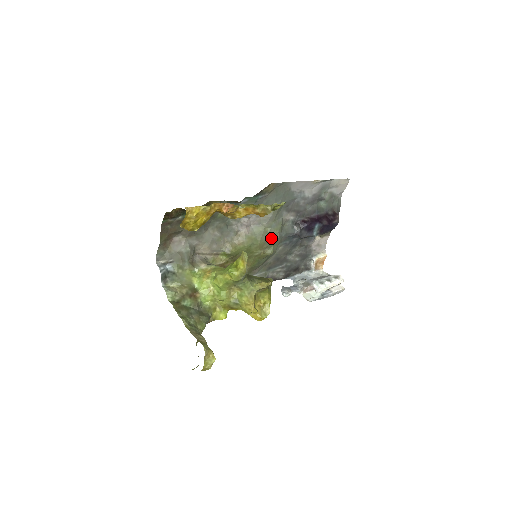
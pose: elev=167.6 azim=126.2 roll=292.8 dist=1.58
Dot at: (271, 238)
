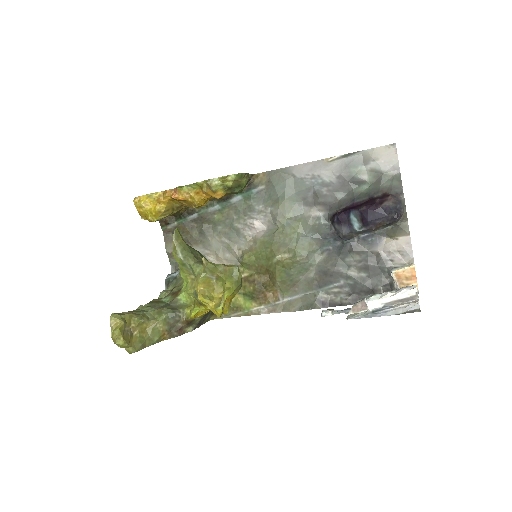
Dot at: (289, 239)
